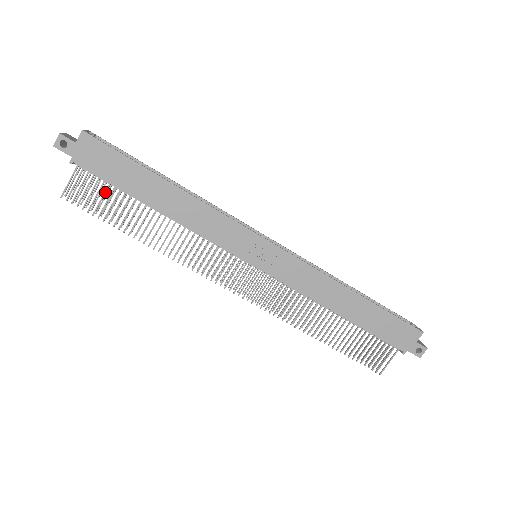
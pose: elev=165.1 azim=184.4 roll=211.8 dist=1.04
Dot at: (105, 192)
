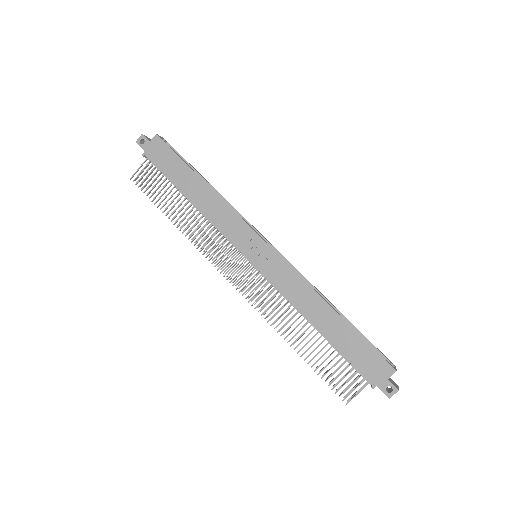
Dot at: (159, 180)
